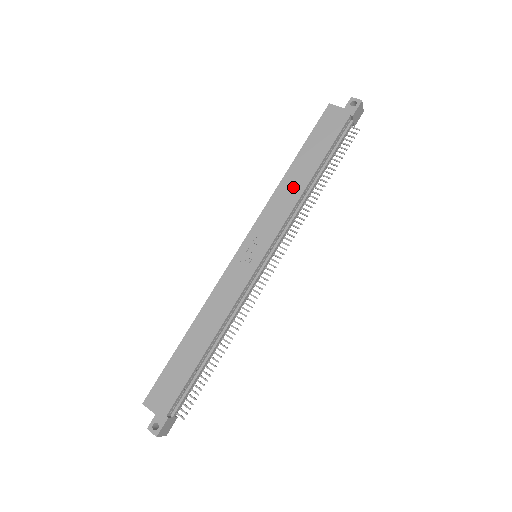
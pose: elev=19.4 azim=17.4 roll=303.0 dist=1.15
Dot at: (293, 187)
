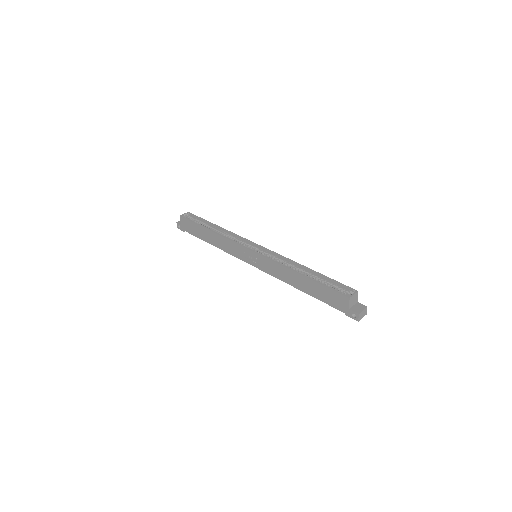
Dot at: (290, 278)
